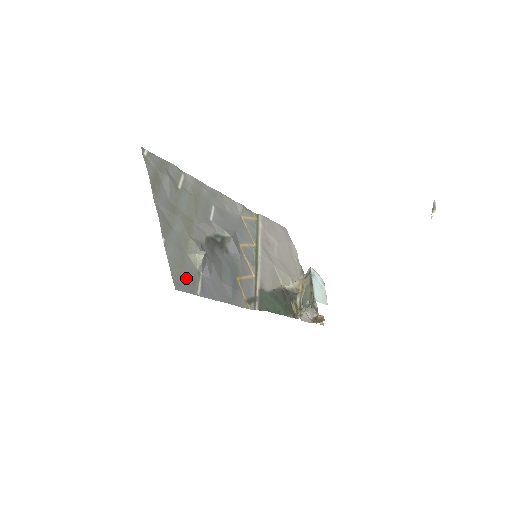
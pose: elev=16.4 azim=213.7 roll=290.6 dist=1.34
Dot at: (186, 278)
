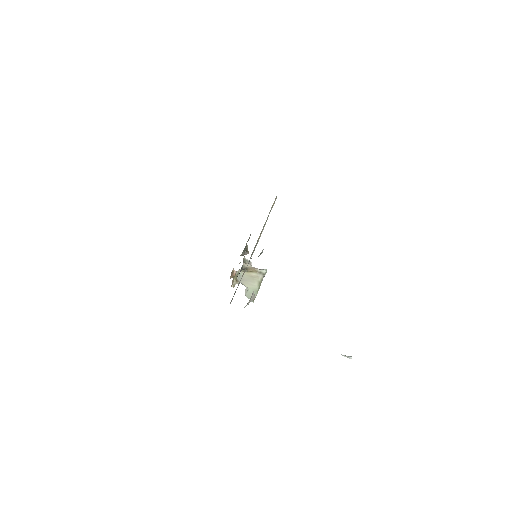
Dot at: occluded
